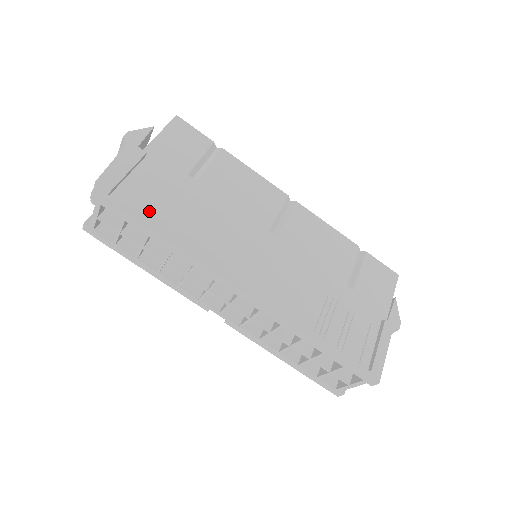
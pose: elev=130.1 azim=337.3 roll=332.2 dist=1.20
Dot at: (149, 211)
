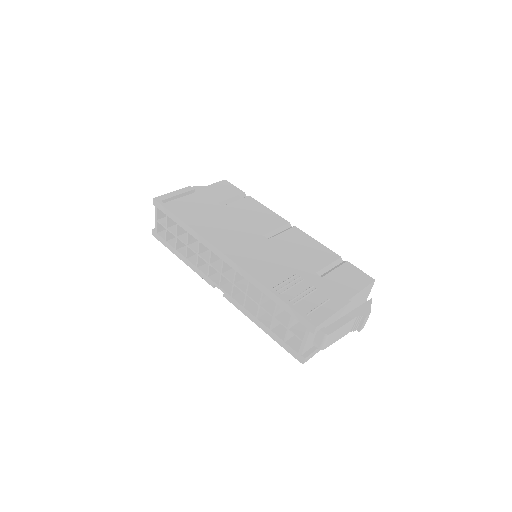
Dot at: (183, 213)
